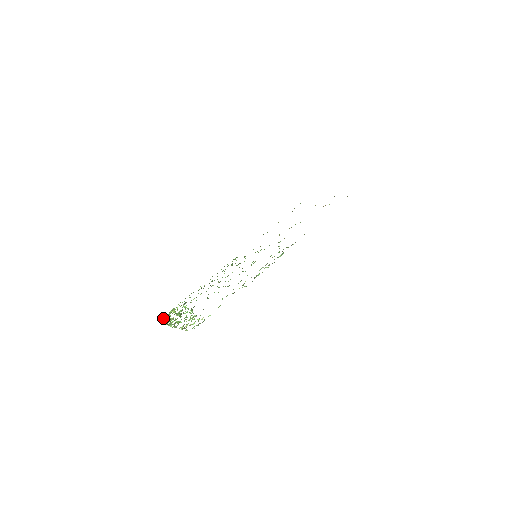
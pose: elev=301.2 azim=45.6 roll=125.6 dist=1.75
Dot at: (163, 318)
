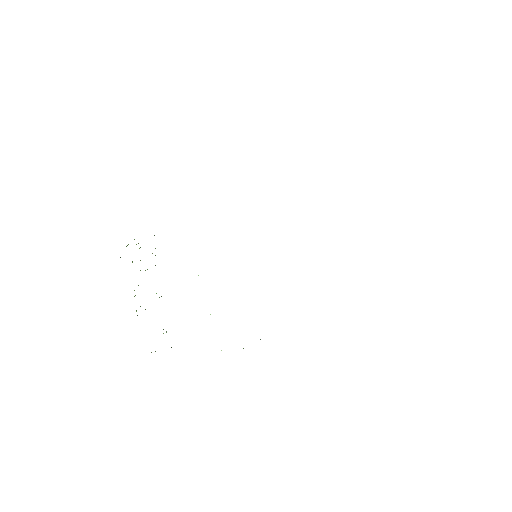
Dot at: occluded
